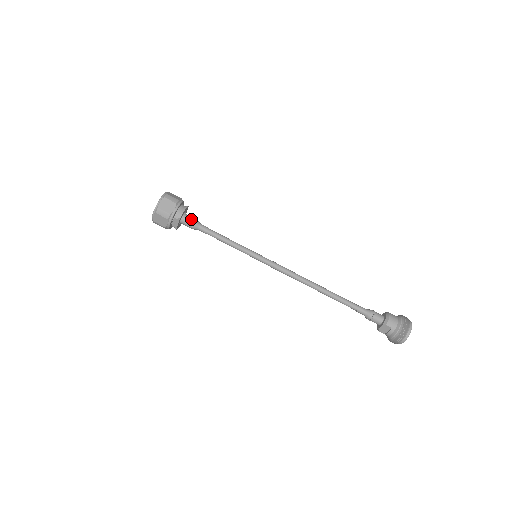
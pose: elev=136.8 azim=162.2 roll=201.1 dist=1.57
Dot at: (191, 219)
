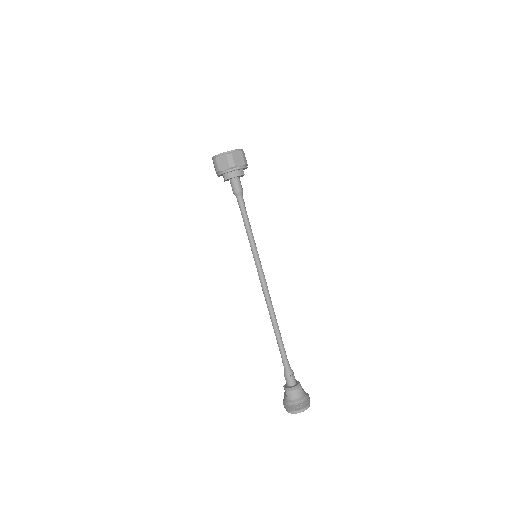
Dot at: (236, 186)
